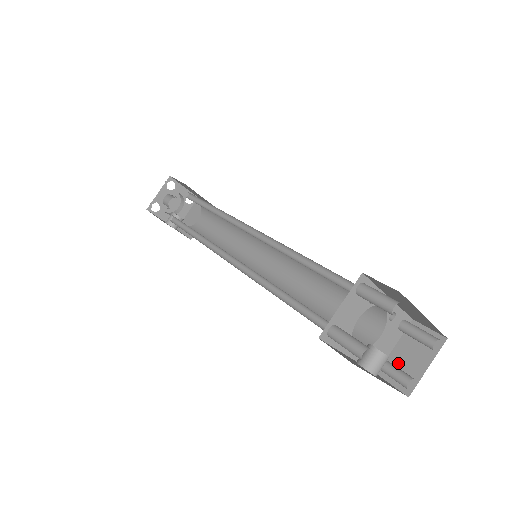
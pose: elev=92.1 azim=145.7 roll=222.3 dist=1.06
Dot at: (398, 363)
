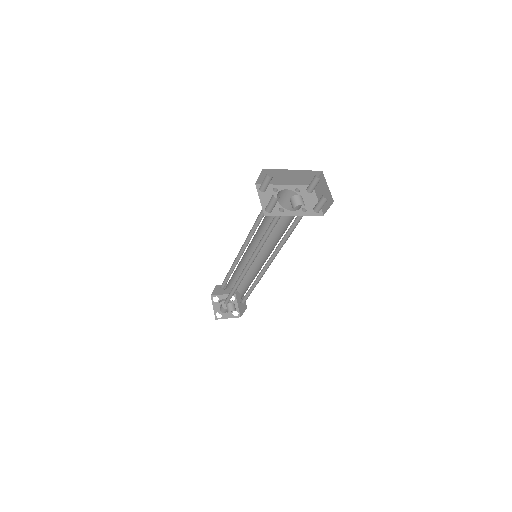
Dot at: occluded
